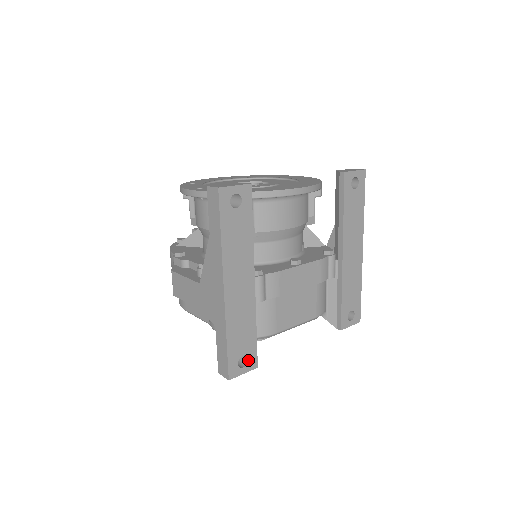
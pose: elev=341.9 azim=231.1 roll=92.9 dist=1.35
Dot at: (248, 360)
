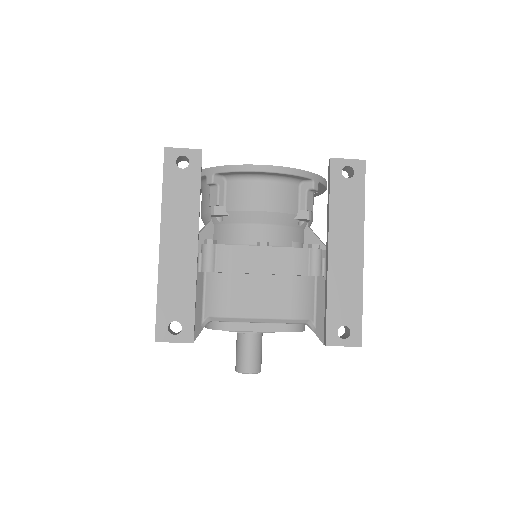
Dot at: (182, 329)
